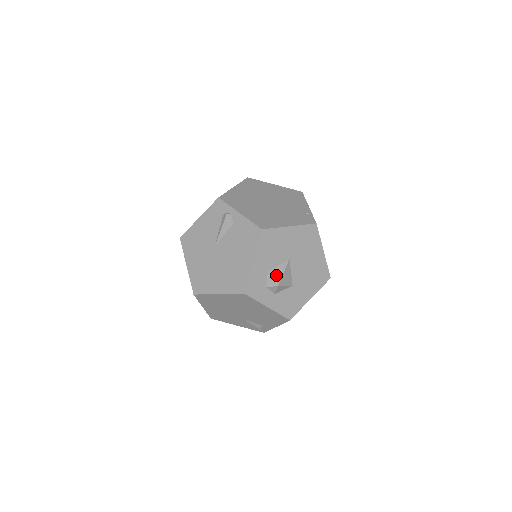
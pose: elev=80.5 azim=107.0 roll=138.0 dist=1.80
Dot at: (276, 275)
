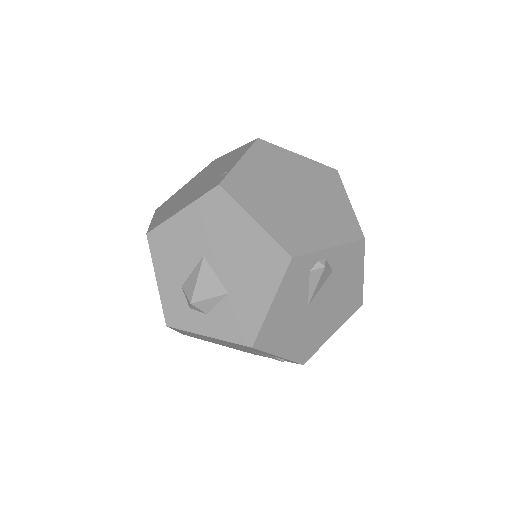
Dot at: (189, 287)
